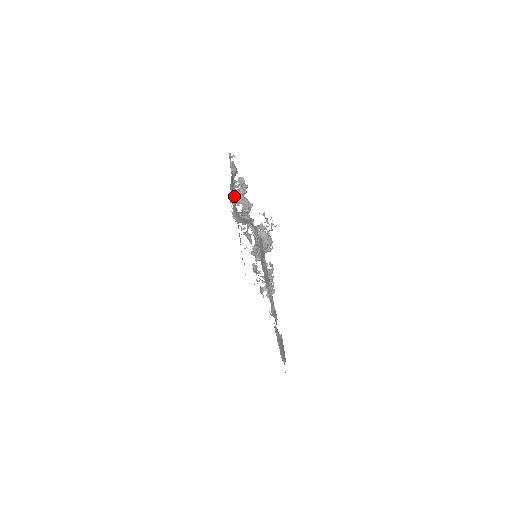
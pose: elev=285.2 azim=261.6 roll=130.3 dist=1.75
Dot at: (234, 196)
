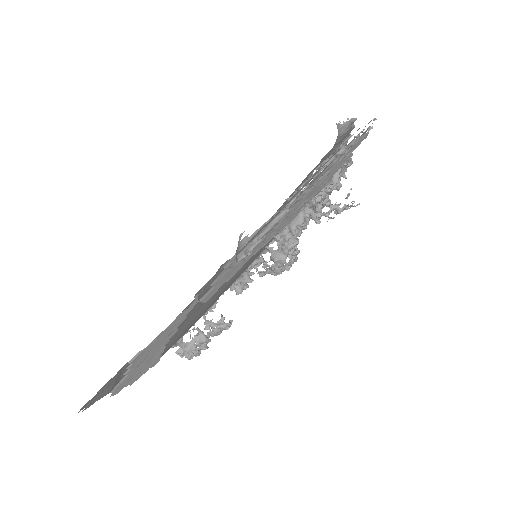
Dot at: occluded
